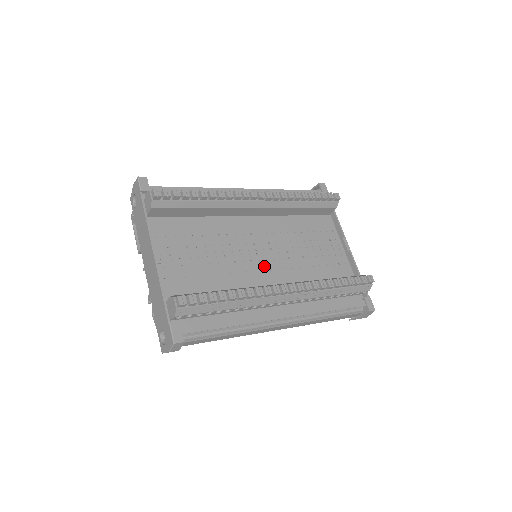
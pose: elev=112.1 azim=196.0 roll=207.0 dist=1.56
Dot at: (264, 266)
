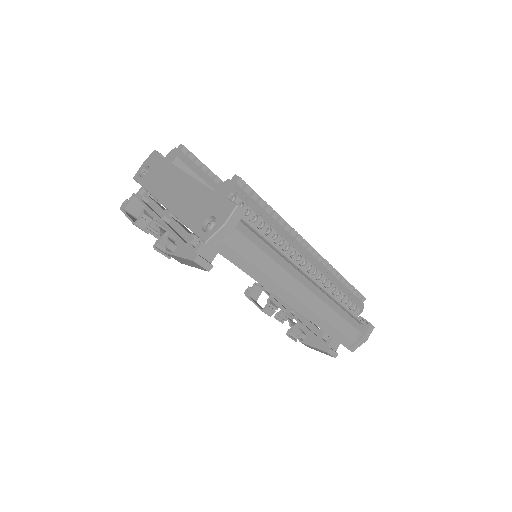
Dot at: occluded
